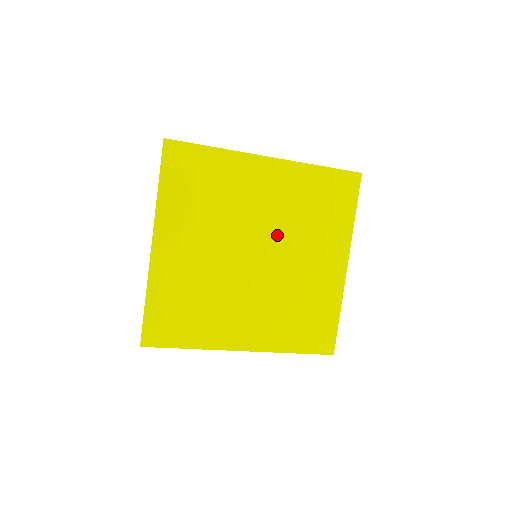
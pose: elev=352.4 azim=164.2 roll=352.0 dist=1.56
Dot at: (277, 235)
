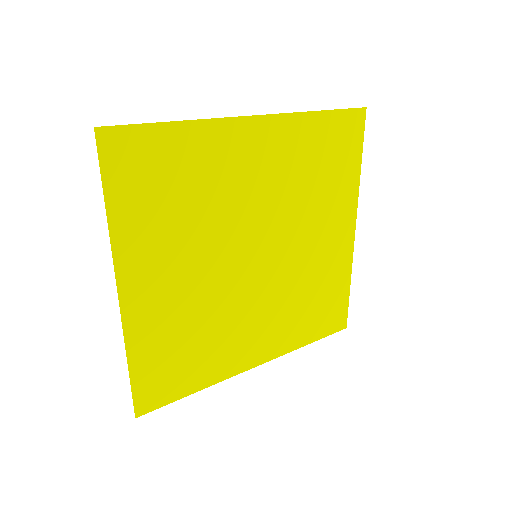
Dot at: (277, 221)
